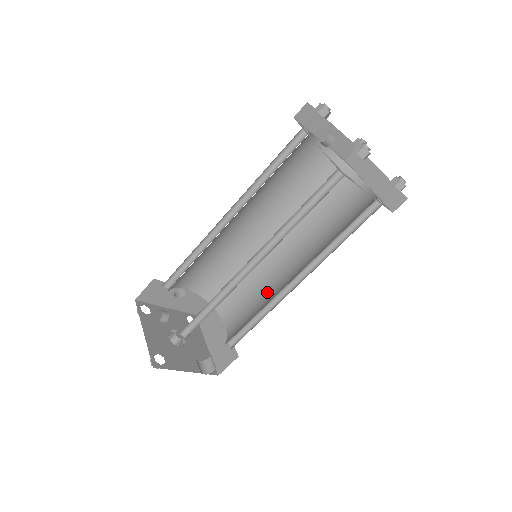
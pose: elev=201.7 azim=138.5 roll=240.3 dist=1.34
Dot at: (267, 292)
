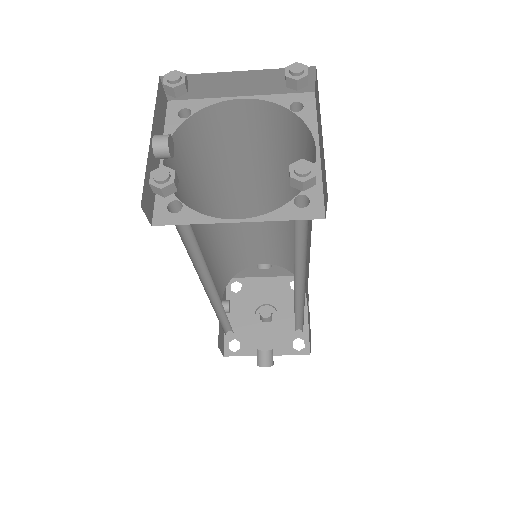
Dot at: occluded
